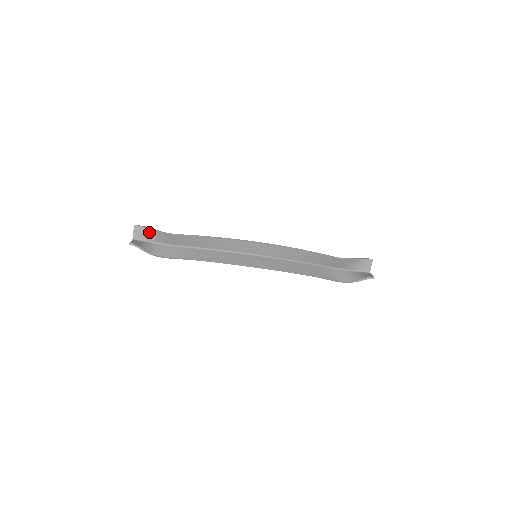
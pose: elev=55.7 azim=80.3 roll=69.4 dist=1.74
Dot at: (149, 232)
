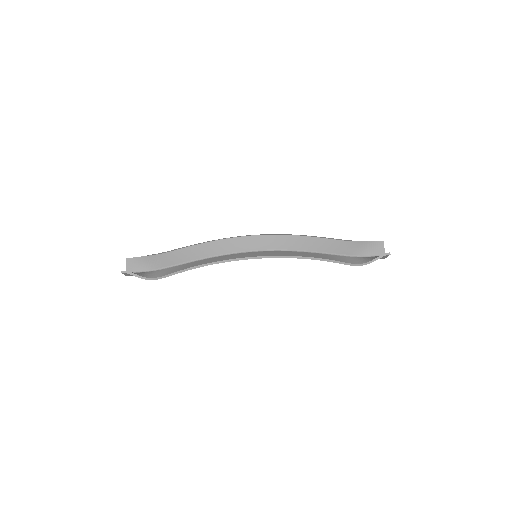
Dot at: (141, 261)
